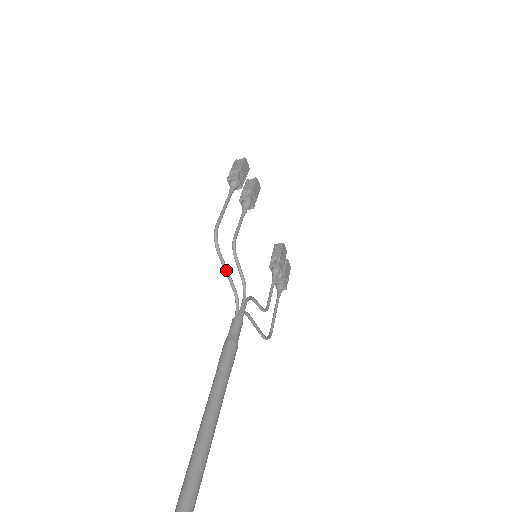
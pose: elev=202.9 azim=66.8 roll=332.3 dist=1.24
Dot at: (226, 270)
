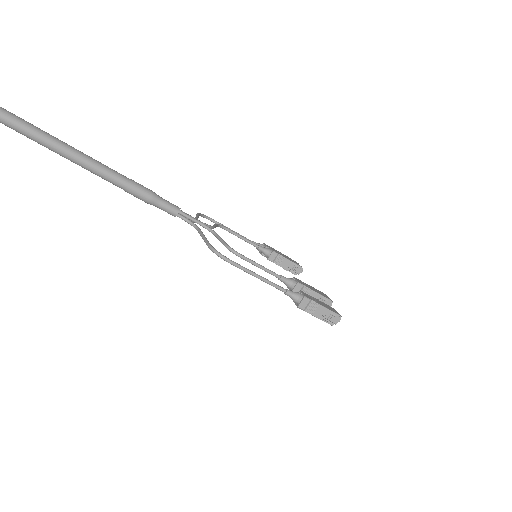
Dot at: (196, 216)
